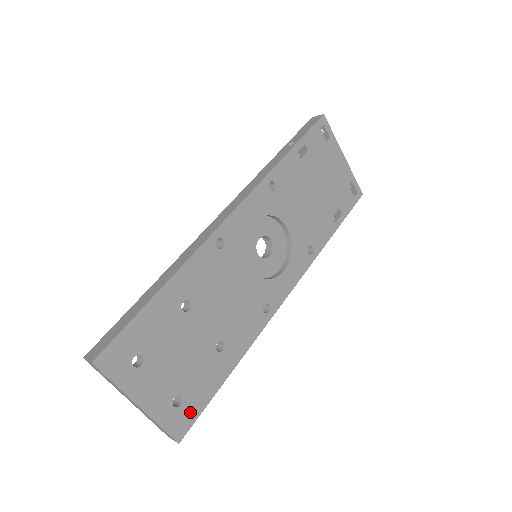
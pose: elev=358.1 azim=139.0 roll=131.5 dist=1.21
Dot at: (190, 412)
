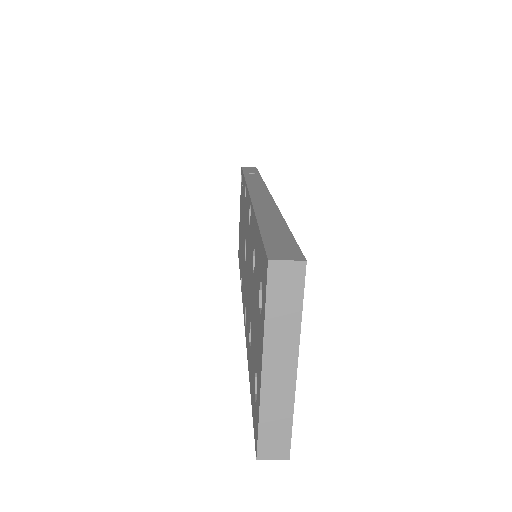
Dot at: occluded
